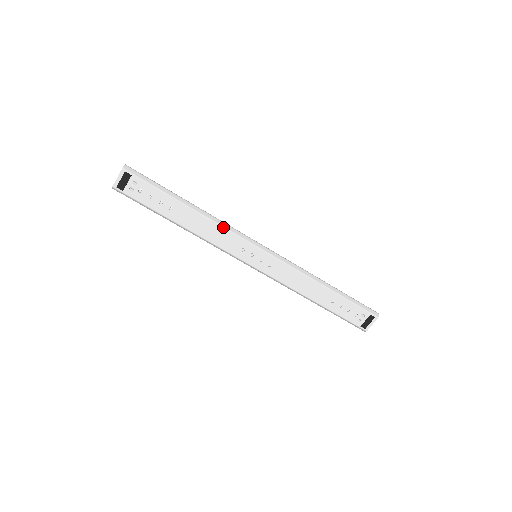
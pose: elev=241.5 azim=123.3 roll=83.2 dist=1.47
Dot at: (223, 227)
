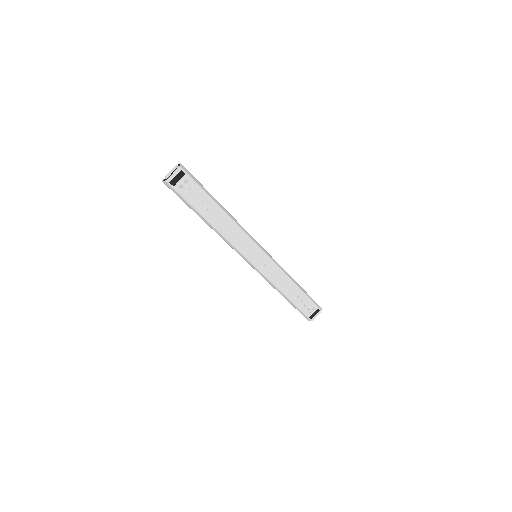
Dot at: (242, 230)
